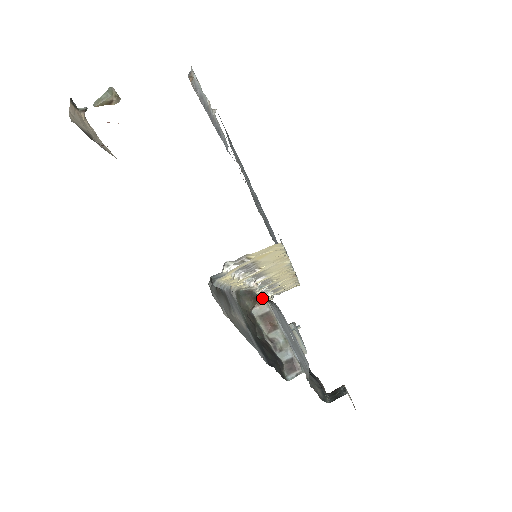
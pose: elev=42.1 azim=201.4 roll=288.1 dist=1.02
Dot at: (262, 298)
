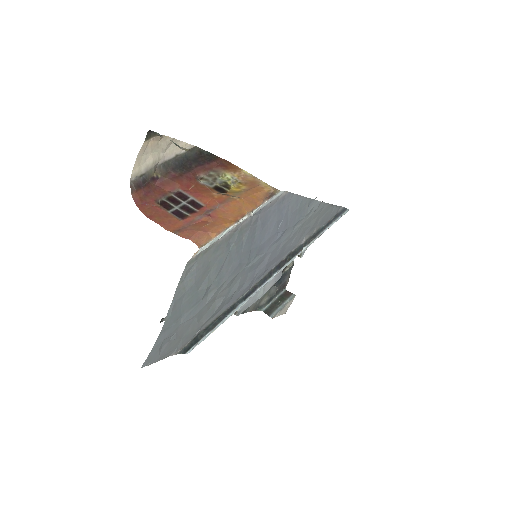
Dot at: occluded
